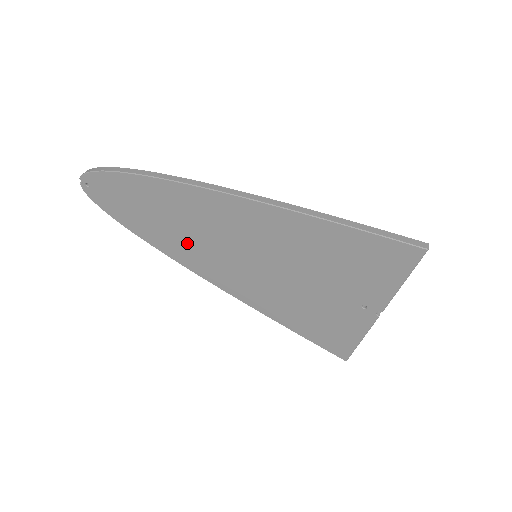
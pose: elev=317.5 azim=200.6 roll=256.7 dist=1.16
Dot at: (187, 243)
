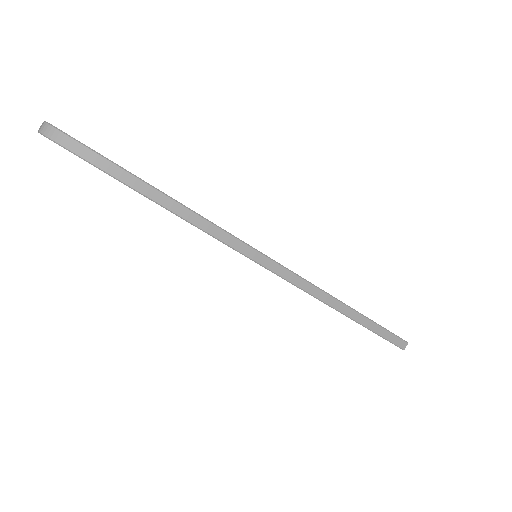
Dot at: occluded
